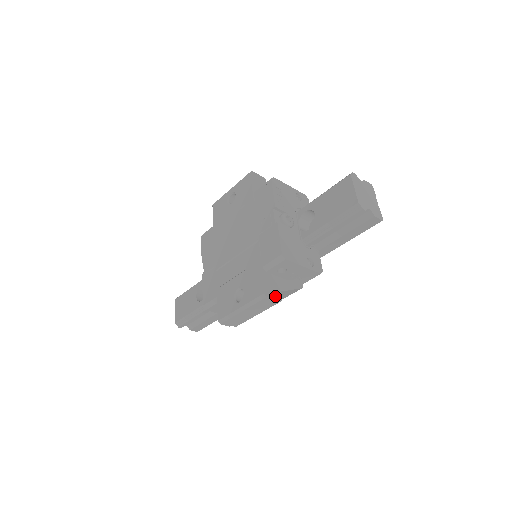
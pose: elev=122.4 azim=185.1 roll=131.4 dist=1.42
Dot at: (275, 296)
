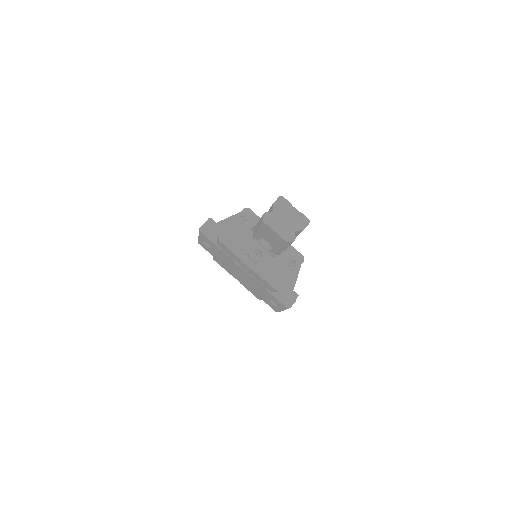
Dot at: (293, 299)
